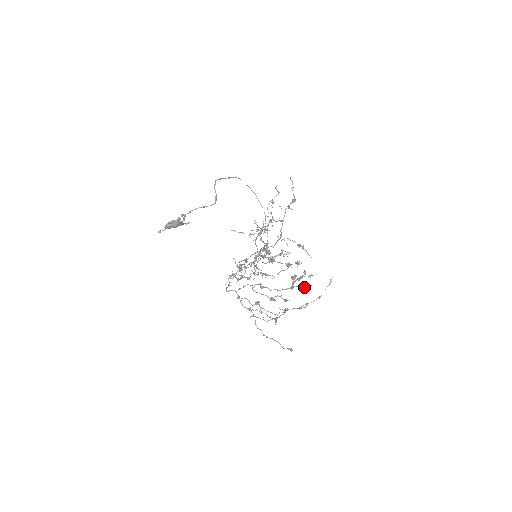
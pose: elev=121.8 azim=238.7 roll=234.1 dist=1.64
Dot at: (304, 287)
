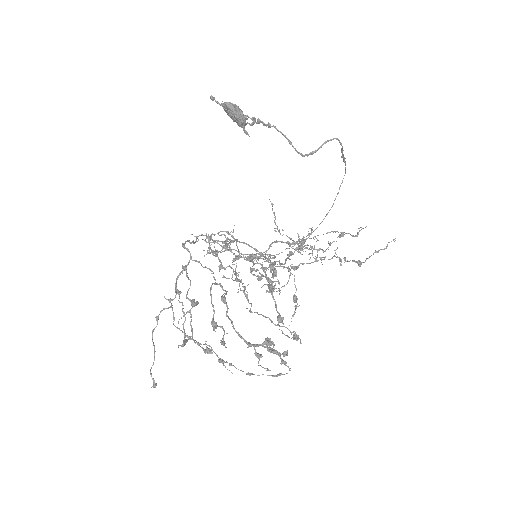
Dot at: occluded
